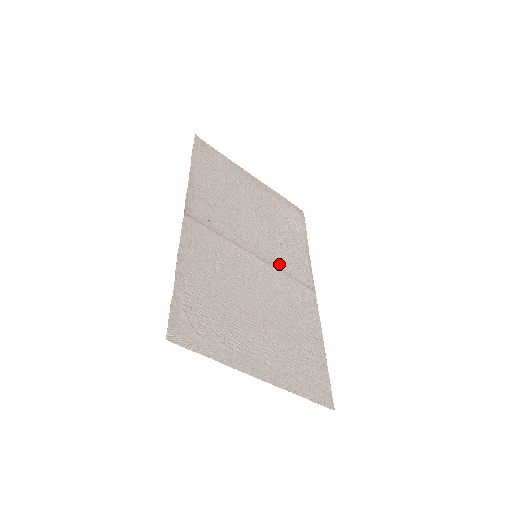
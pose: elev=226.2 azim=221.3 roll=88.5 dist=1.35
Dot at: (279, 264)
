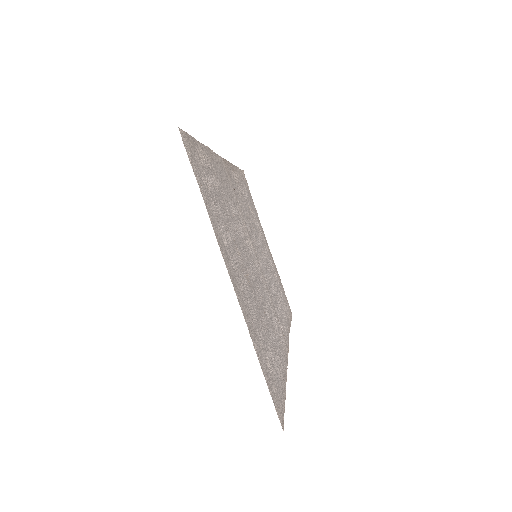
Dot at: (269, 290)
